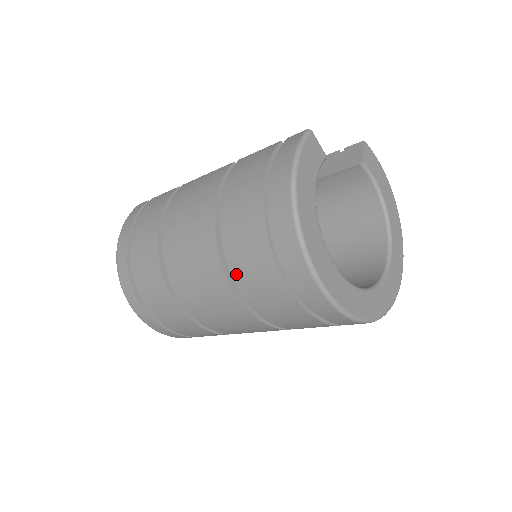
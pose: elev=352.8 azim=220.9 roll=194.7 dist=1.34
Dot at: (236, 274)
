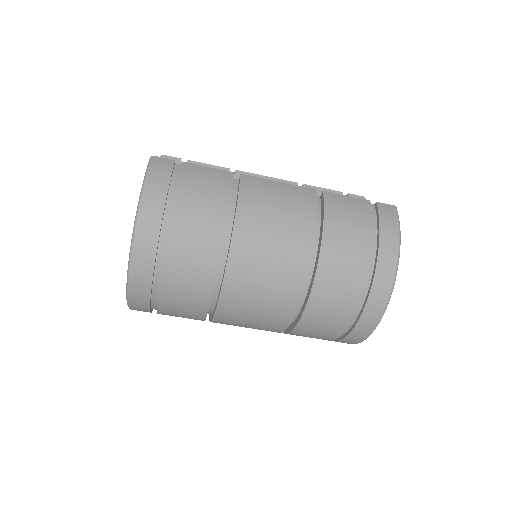
Dot at: (313, 302)
